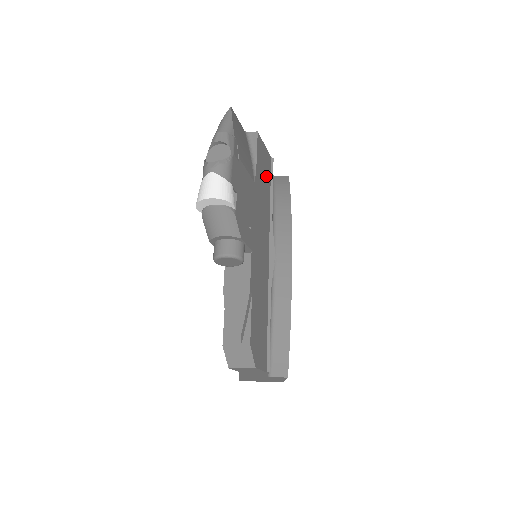
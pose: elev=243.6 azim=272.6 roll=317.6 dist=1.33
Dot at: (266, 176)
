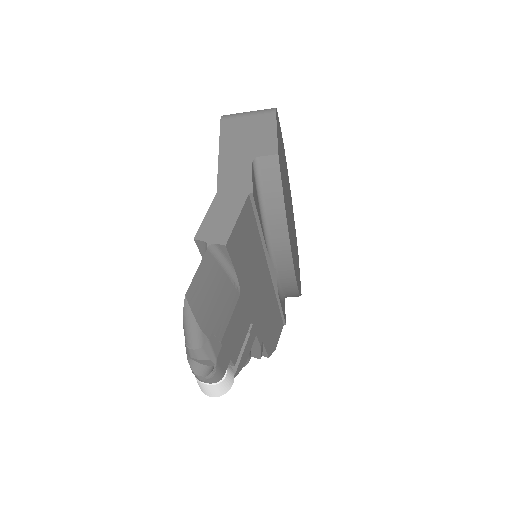
Dot at: (249, 236)
